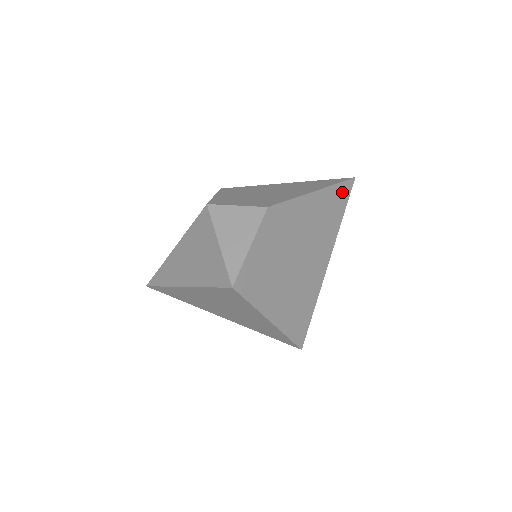
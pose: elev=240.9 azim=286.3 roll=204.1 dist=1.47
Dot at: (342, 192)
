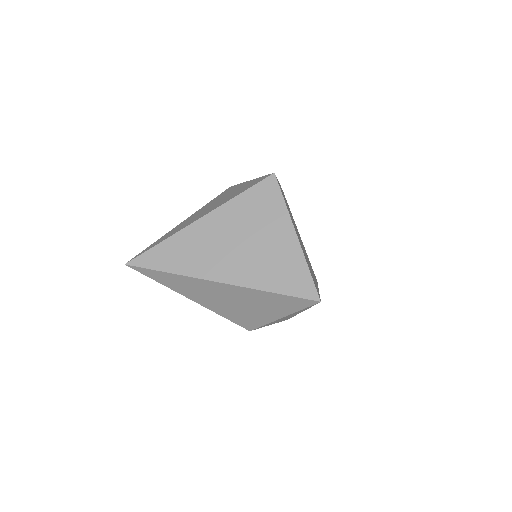
Dot at: (313, 271)
